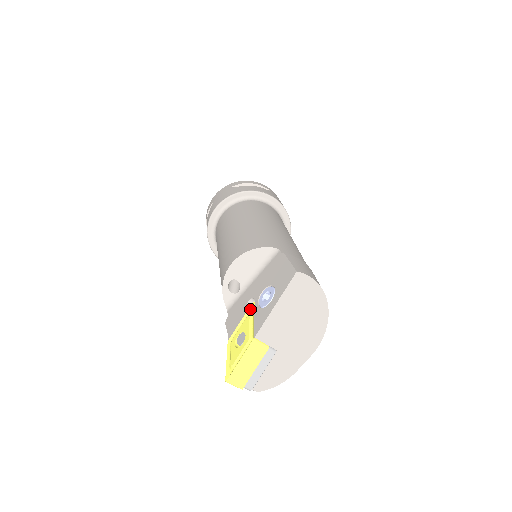
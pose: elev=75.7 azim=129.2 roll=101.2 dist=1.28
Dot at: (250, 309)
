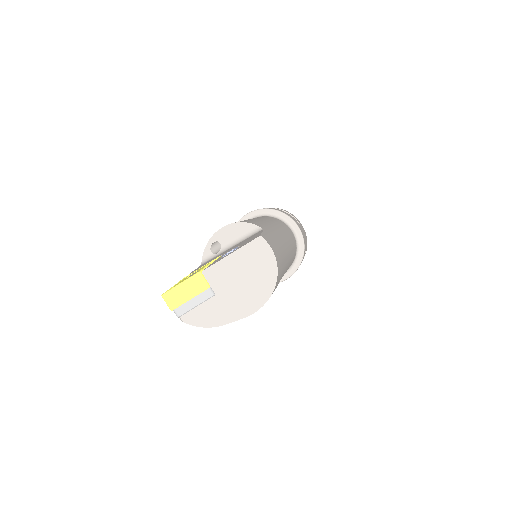
Dot at: occluded
